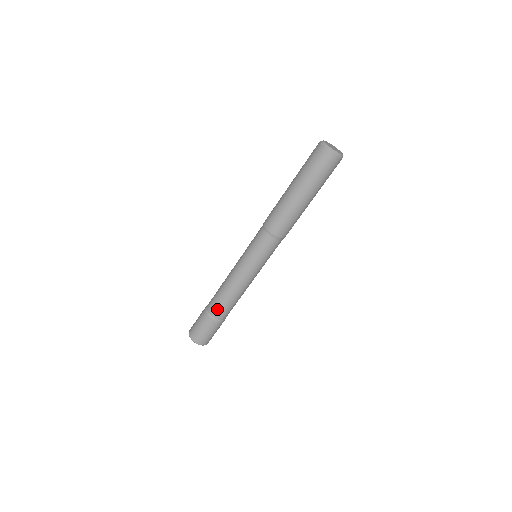
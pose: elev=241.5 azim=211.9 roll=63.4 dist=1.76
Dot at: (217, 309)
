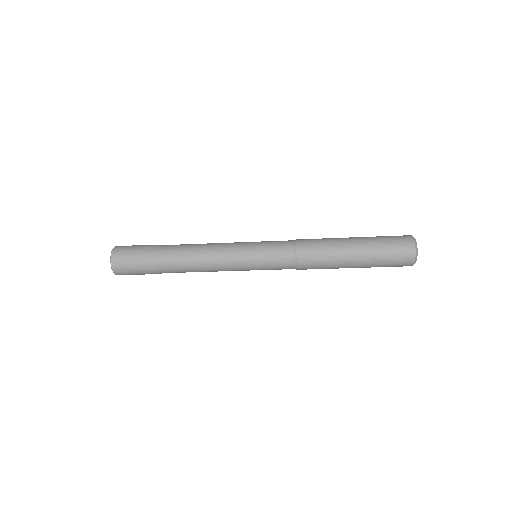
Dot at: (171, 261)
